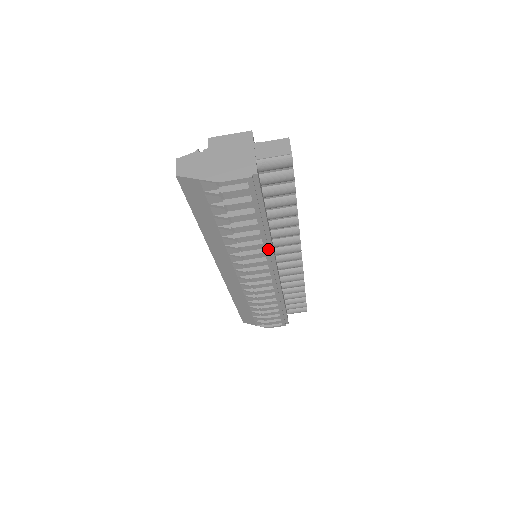
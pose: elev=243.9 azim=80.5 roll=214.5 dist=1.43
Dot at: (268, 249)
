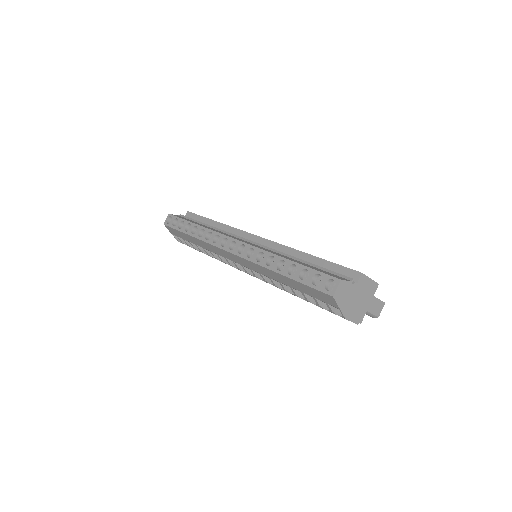
Dot at: occluded
